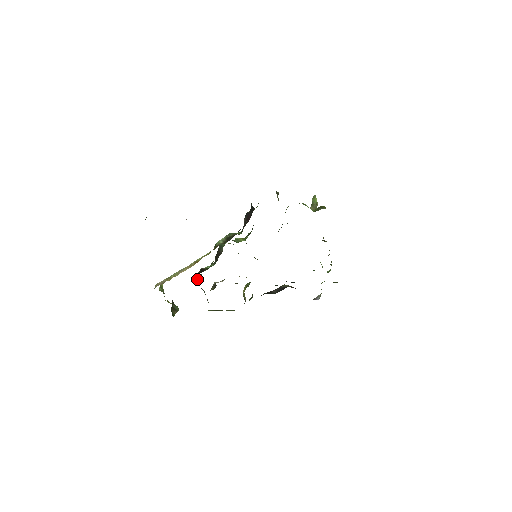
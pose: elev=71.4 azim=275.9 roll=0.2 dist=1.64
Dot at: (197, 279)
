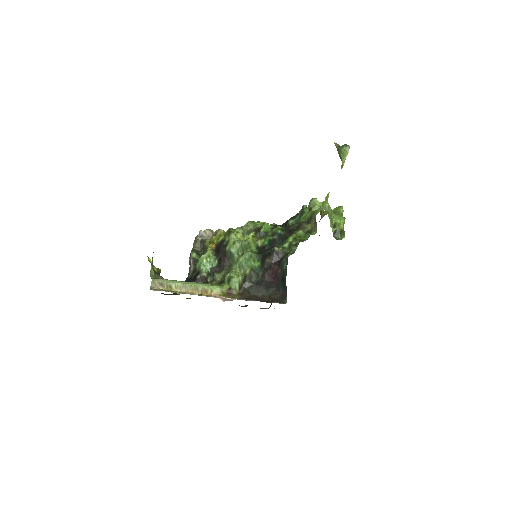
Dot at: (191, 262)
